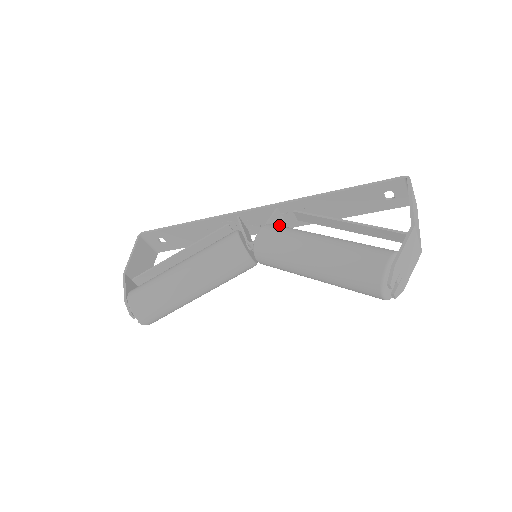
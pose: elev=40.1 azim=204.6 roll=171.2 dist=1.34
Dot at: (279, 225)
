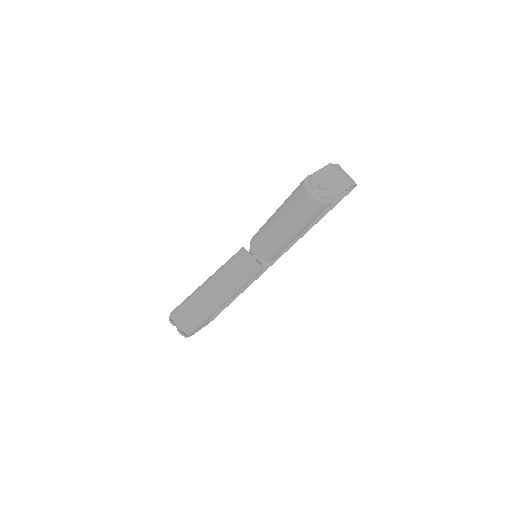
Dot at: occluded
